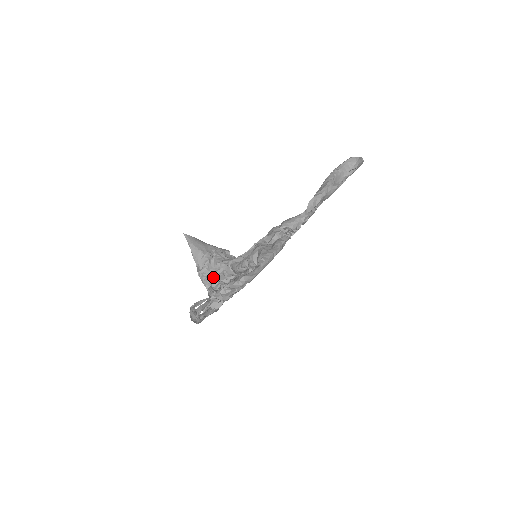
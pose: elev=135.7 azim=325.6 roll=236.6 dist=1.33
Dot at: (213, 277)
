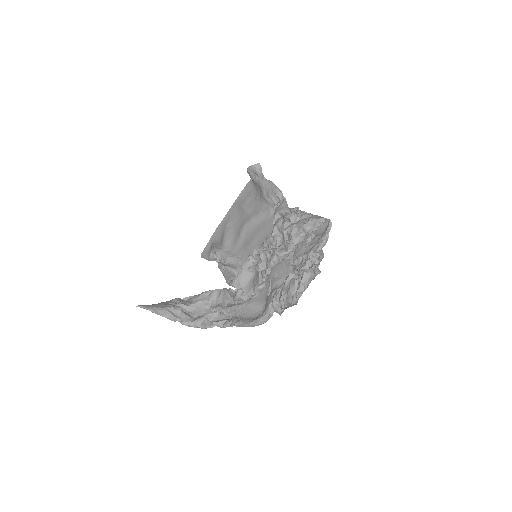
Dot at: (199, 317)
